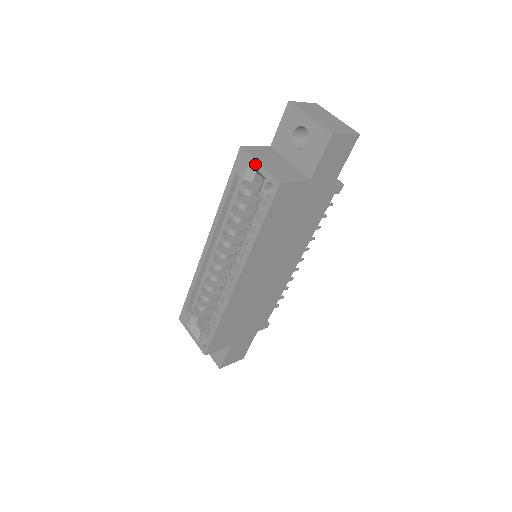
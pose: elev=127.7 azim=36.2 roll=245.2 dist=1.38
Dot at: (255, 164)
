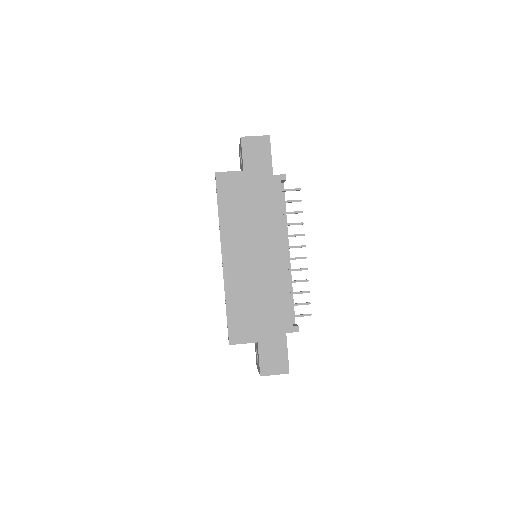
Dot at: occluded
